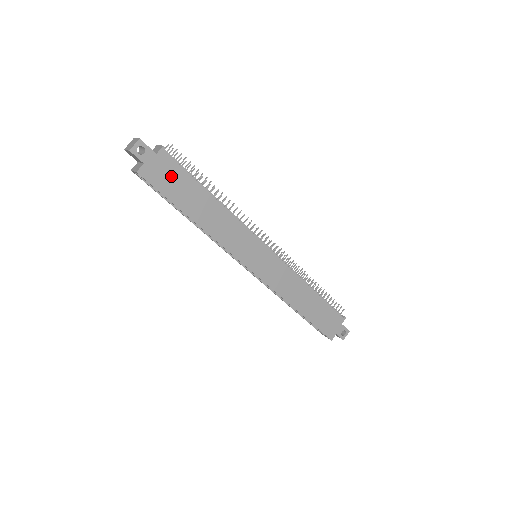
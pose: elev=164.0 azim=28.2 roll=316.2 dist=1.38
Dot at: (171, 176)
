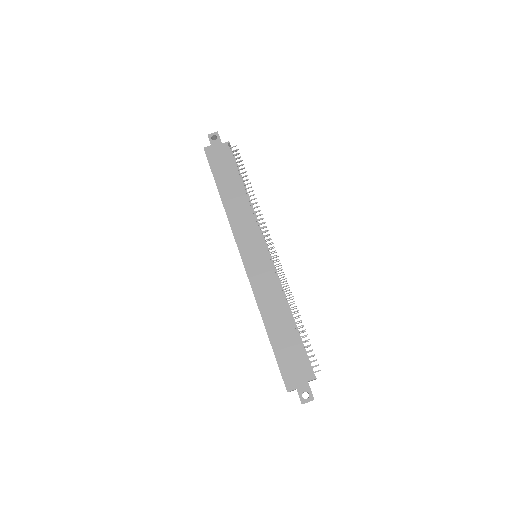
Dot at: (223, 160)
